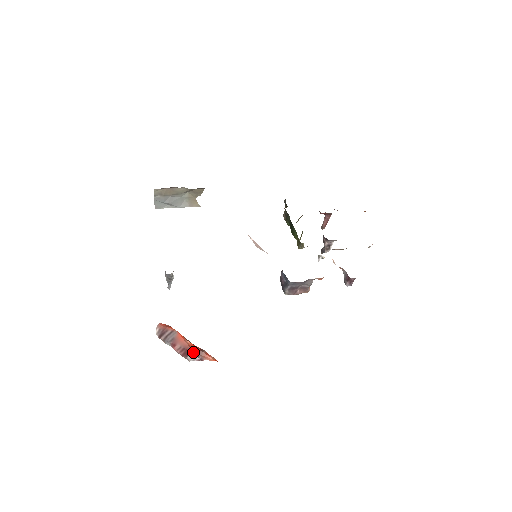
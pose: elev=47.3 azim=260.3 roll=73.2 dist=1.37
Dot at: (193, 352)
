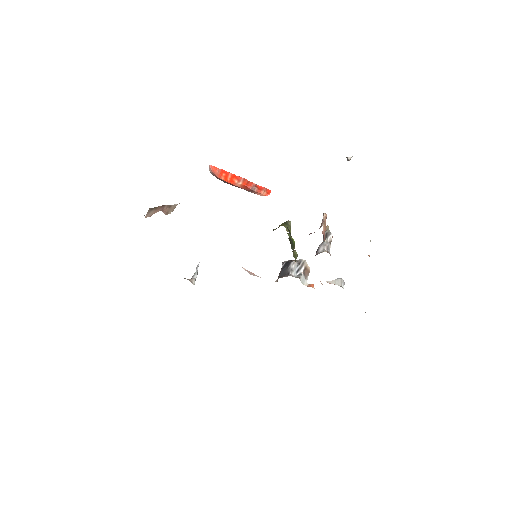
Dot at: (246, 190)
